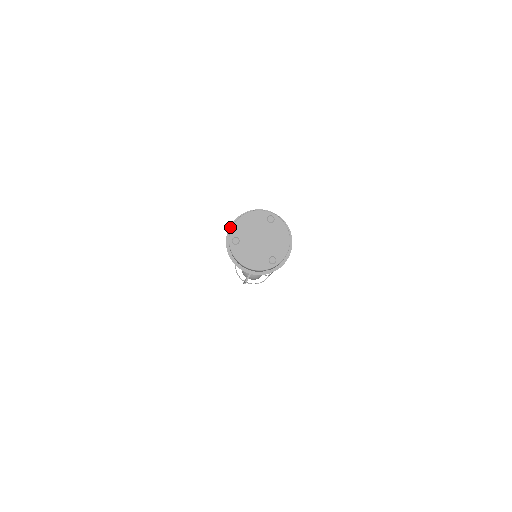
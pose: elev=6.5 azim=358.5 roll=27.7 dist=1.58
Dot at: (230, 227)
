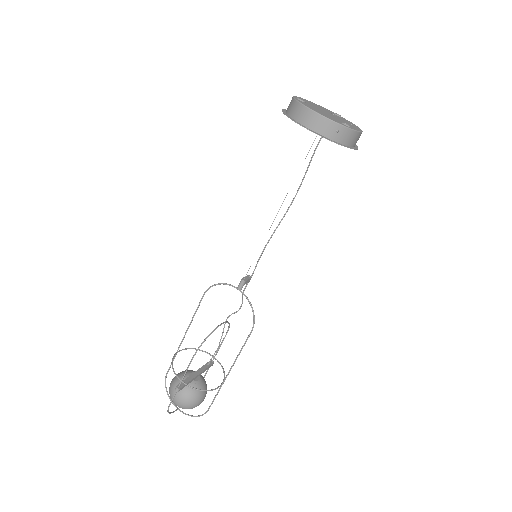
Dot at: occluded
